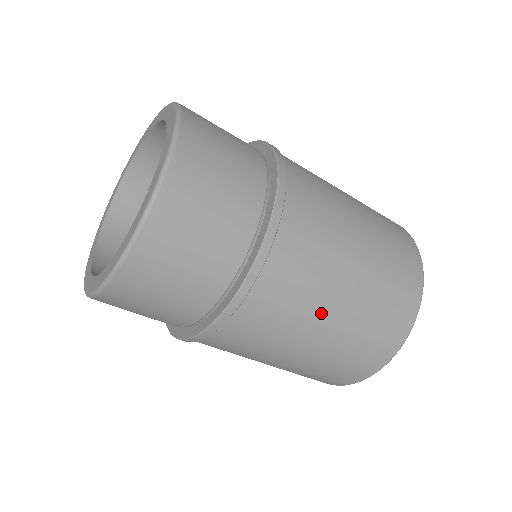
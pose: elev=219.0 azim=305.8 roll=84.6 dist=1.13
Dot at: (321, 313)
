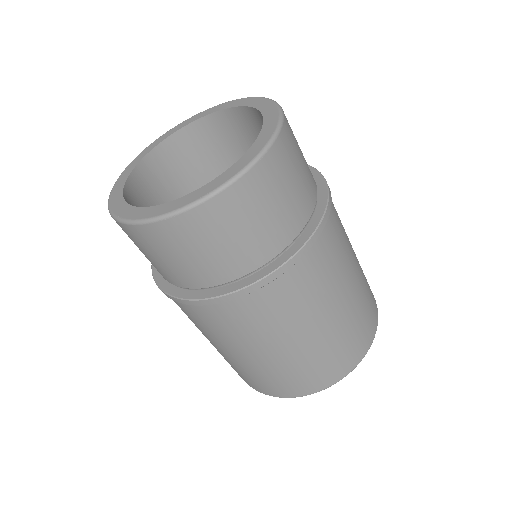
Dot at: (351, 265)
